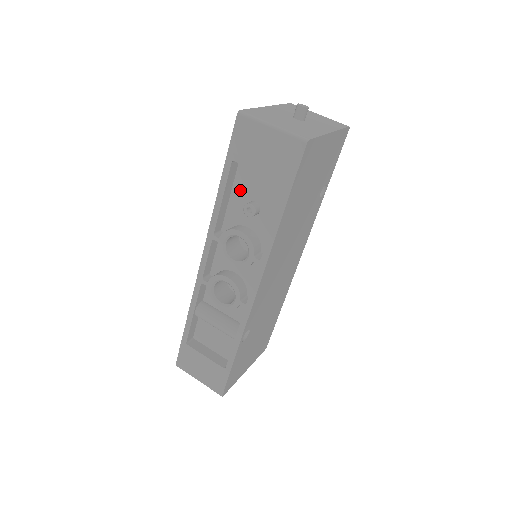
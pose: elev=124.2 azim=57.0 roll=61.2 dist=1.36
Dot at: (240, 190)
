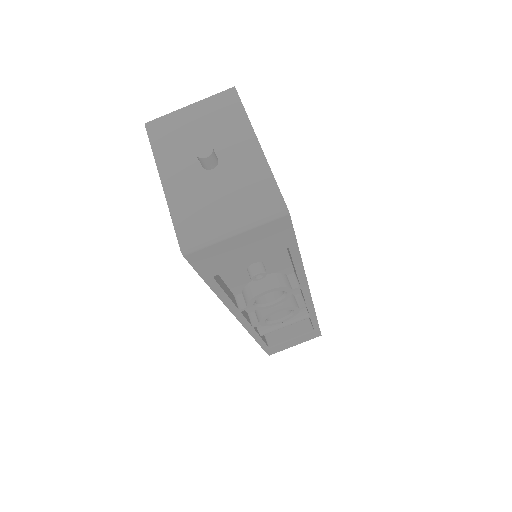
Dot at: (229, 271)
